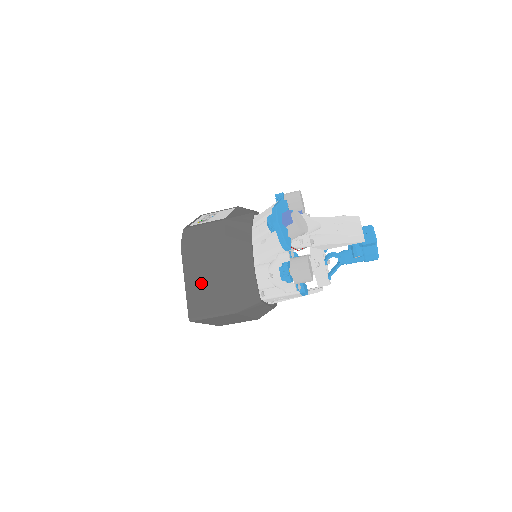
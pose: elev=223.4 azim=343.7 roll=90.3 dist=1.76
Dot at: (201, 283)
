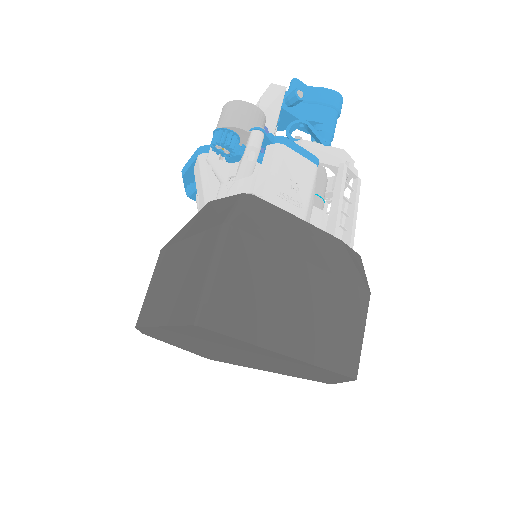
Dot at: (174, 292)
